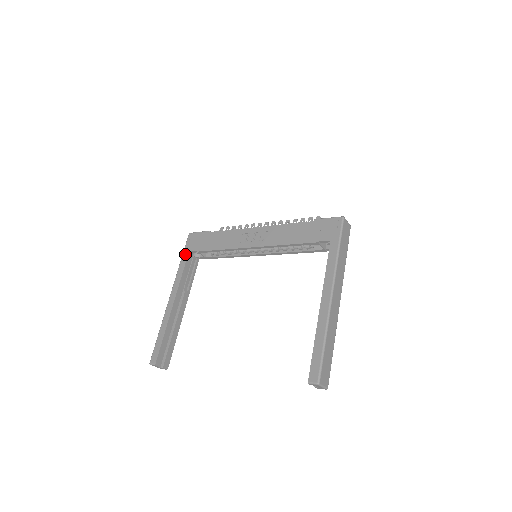
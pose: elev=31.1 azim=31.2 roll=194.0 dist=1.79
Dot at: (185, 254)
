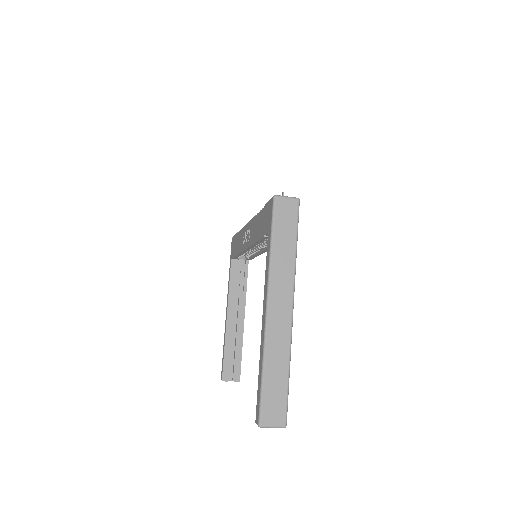
Dot at: (230, 262)
